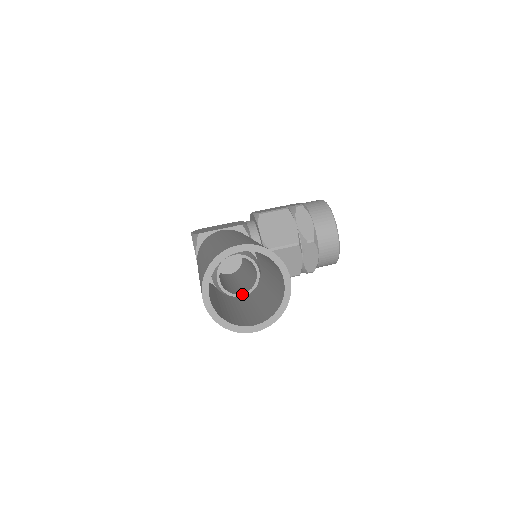
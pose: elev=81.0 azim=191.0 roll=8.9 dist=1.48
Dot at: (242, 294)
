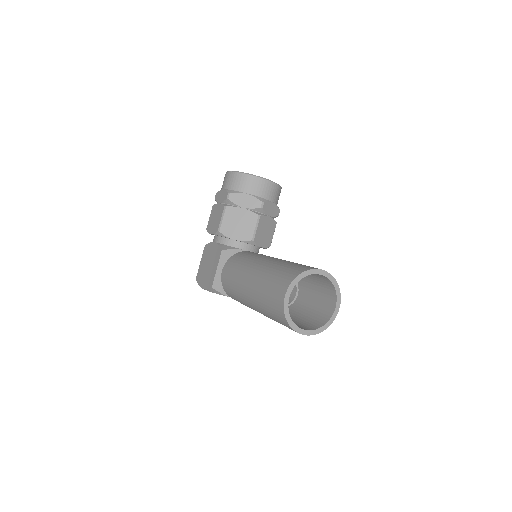
Dot at: (296, 294)
